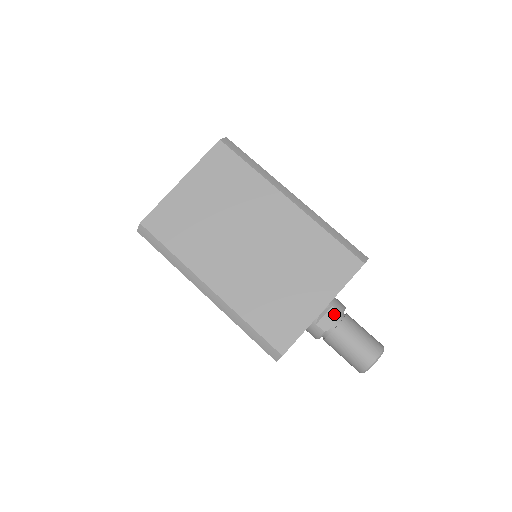
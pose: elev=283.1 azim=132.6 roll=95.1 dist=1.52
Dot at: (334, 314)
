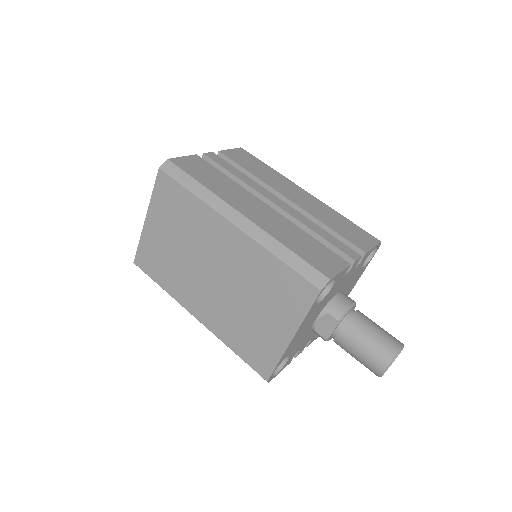
Dot at: (331, 322)
